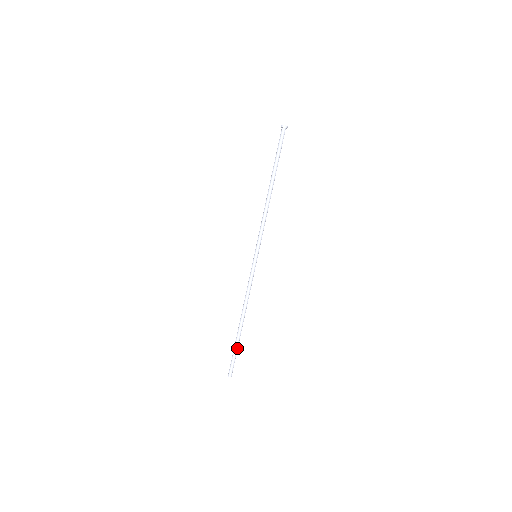
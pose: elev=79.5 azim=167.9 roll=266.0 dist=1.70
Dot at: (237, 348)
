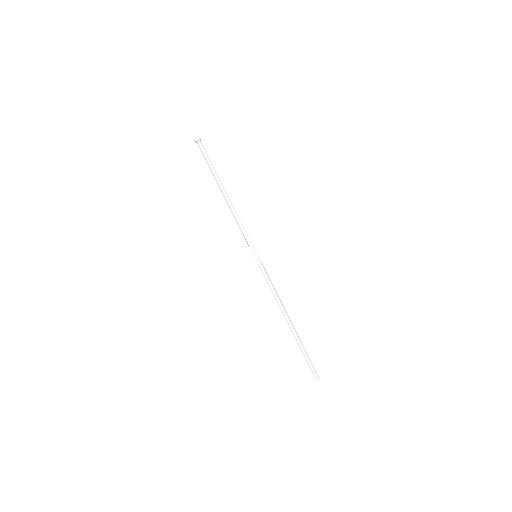
Dot at: (303, 348)
